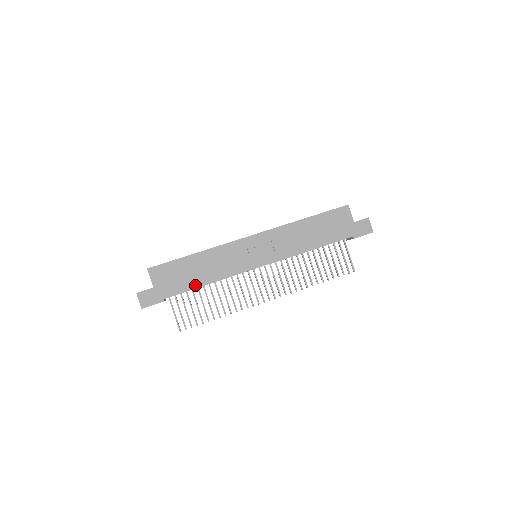
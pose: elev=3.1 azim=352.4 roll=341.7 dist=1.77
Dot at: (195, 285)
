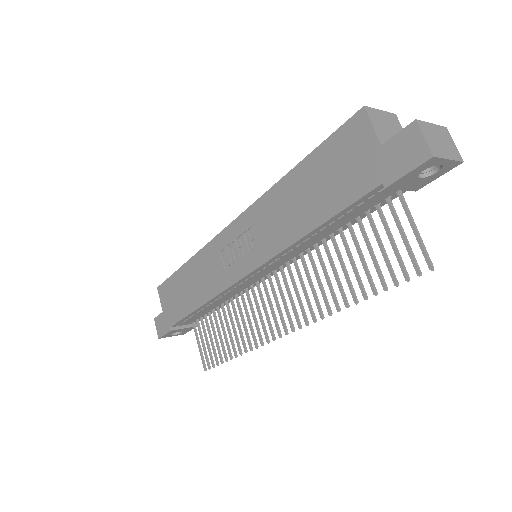
Dot at: (189, 309)
